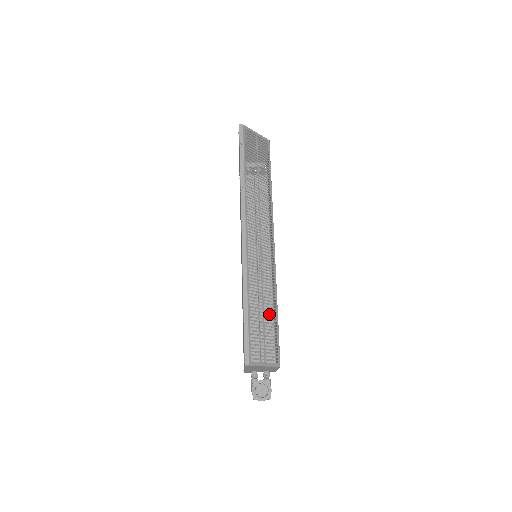
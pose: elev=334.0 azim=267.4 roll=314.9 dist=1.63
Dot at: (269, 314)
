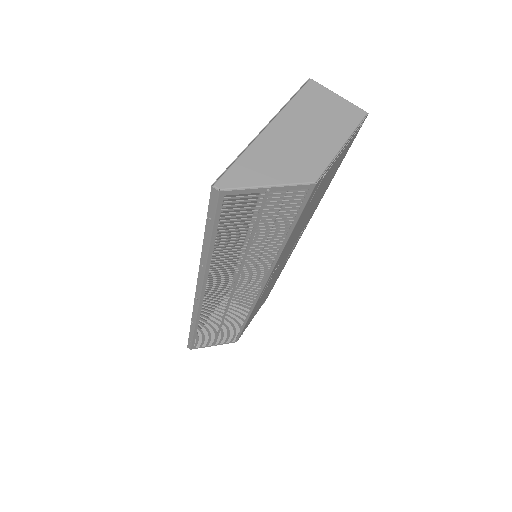
Dot at: occluded
